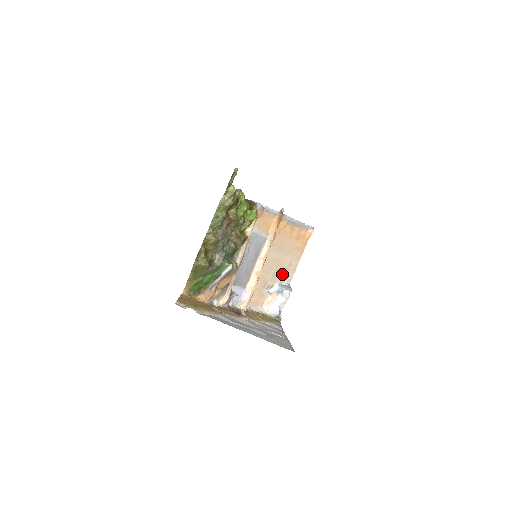
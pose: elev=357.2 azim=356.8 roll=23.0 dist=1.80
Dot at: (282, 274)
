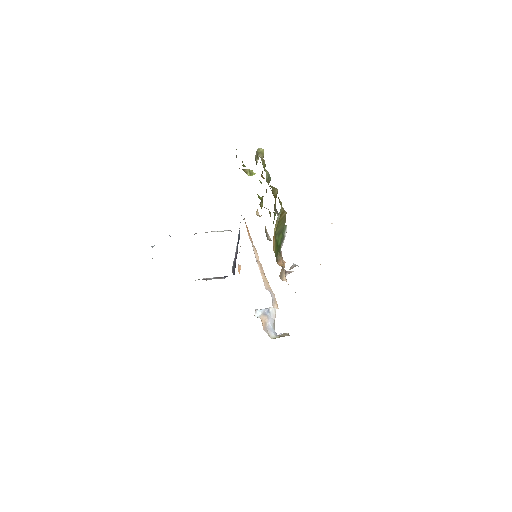
Dot at: occluded
